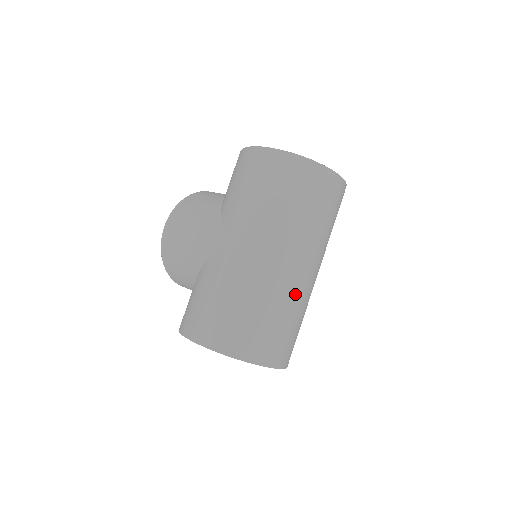
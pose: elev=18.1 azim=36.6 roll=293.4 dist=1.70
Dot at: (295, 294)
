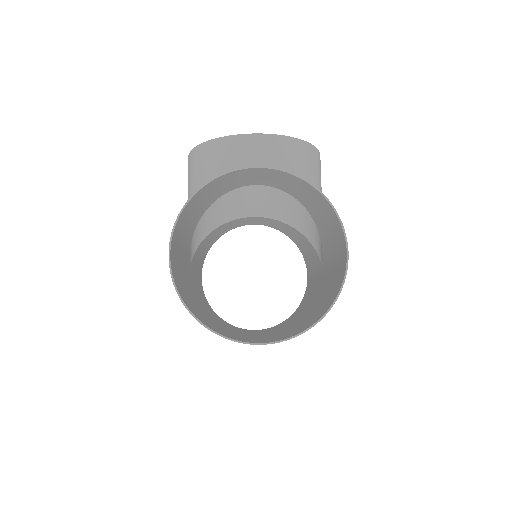
Dot at: occluded
